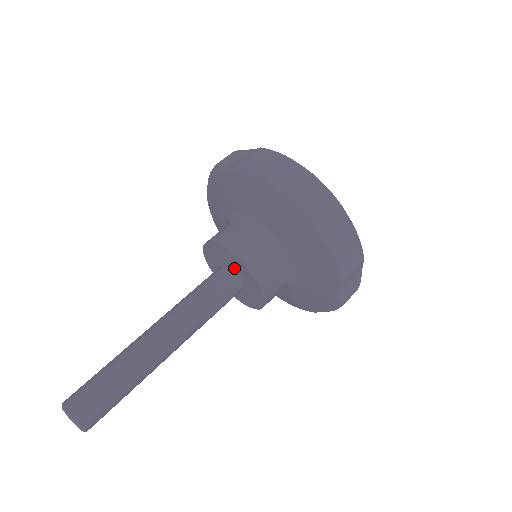
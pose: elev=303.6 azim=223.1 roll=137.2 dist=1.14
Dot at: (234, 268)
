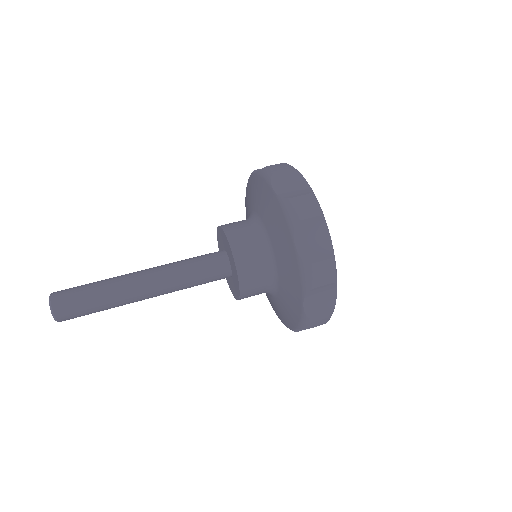
Dot at: (231, 264)
